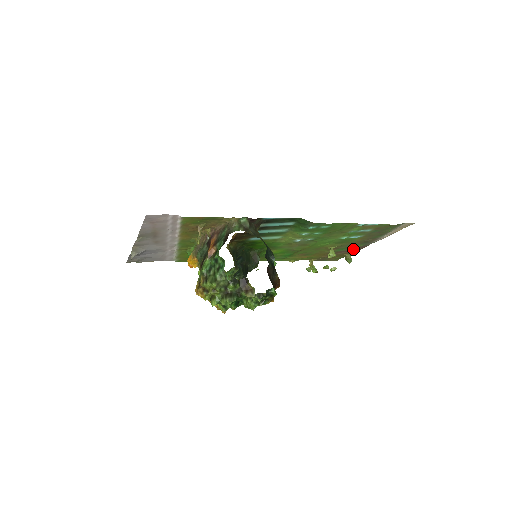
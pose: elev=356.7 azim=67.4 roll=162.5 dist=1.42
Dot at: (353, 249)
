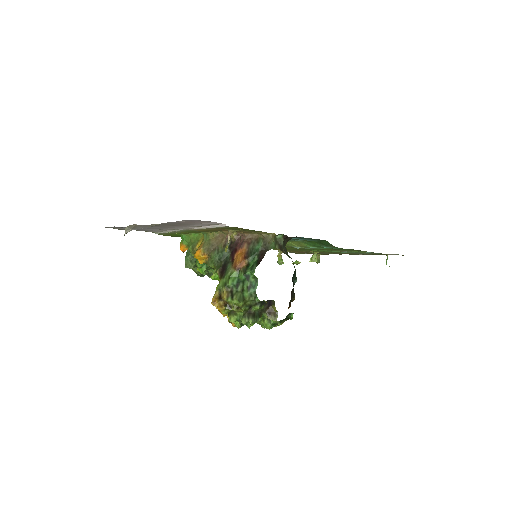
Dot at: occluded
